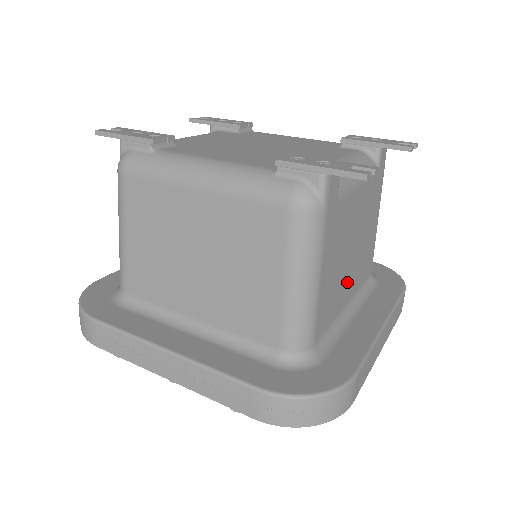
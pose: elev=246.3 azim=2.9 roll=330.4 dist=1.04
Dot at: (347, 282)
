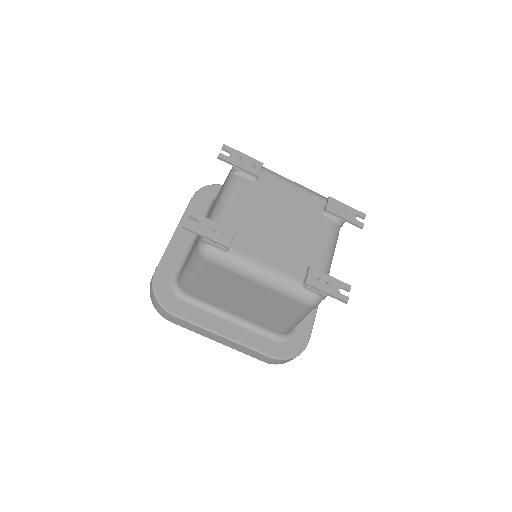
Dot at: occluded
